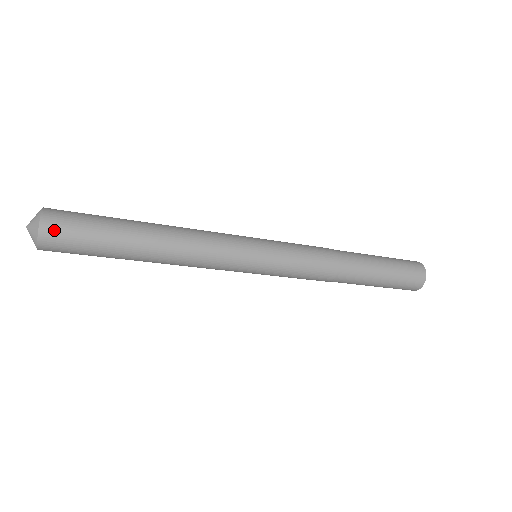
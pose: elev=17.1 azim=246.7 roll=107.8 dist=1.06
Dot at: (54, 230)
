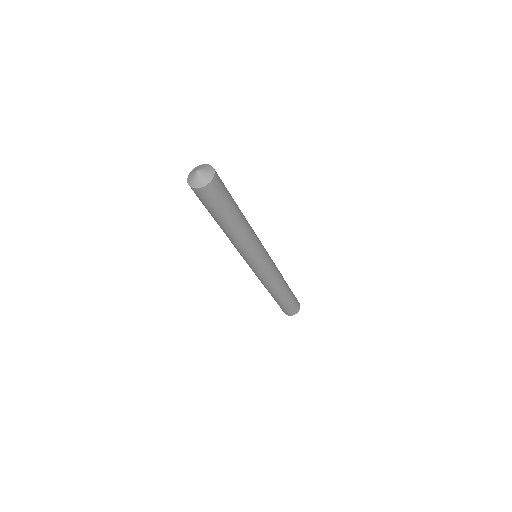
Dot at: (216, 186)
